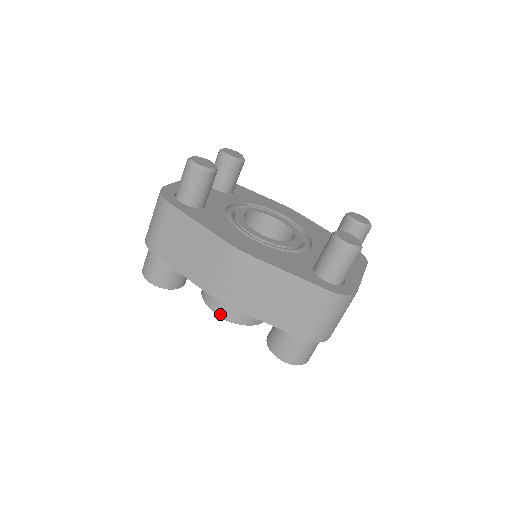
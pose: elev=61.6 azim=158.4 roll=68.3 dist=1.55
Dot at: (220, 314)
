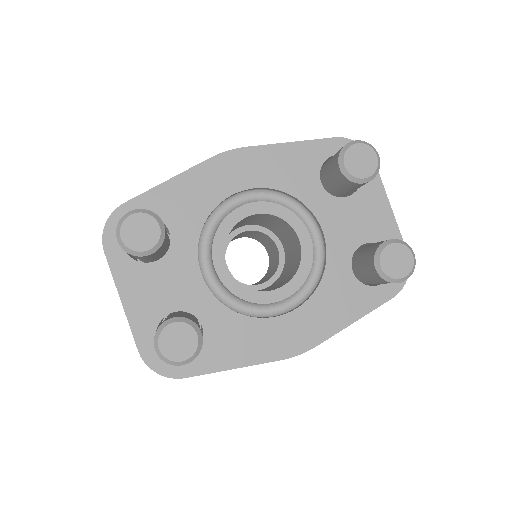
Dot at: occluded
